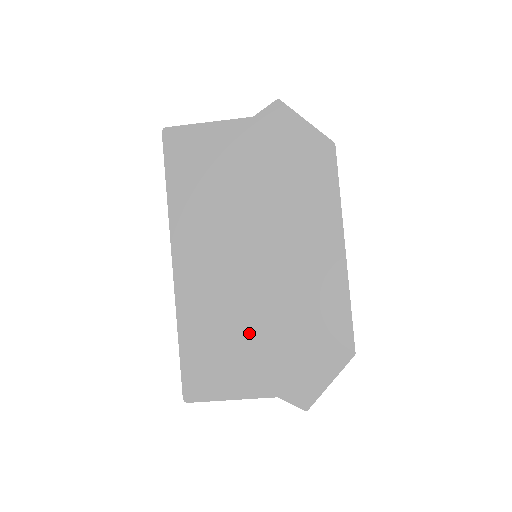
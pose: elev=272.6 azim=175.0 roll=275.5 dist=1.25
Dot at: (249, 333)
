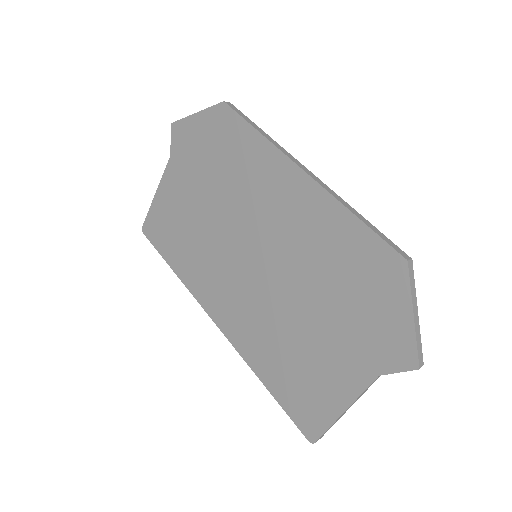
Dot at: (303, 331)
